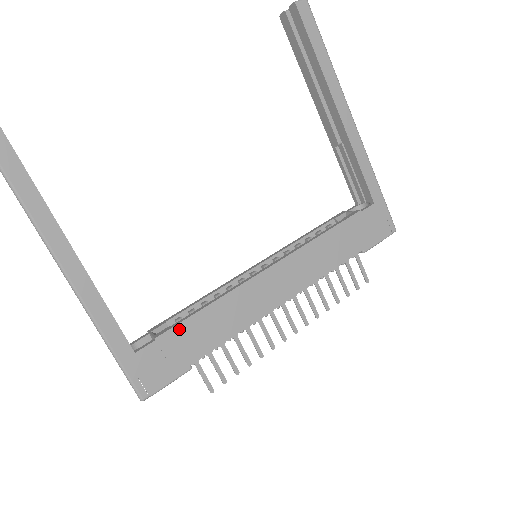
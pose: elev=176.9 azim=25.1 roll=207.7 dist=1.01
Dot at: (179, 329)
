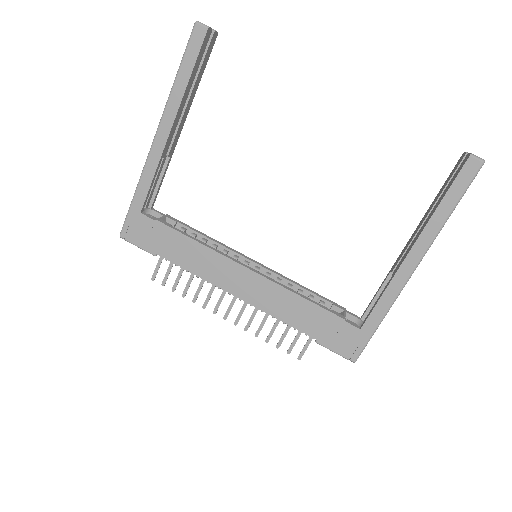
Dot at: (171, 231)
